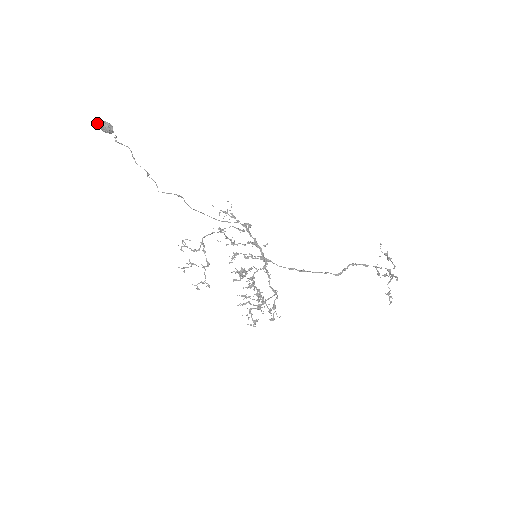
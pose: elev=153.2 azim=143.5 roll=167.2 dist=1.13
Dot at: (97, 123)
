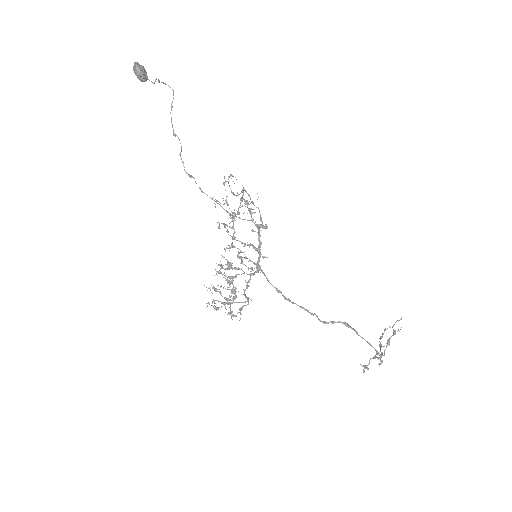
Dot at: occluded
